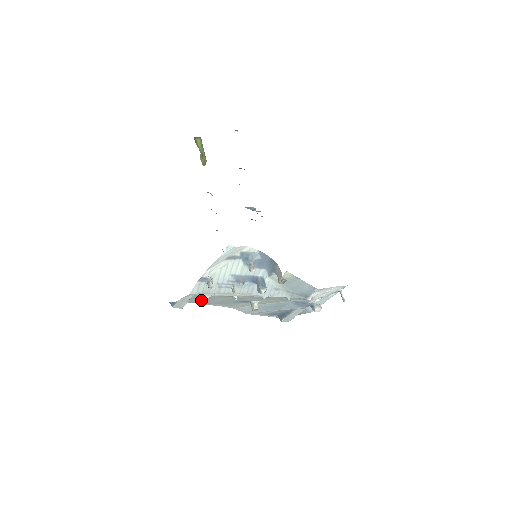
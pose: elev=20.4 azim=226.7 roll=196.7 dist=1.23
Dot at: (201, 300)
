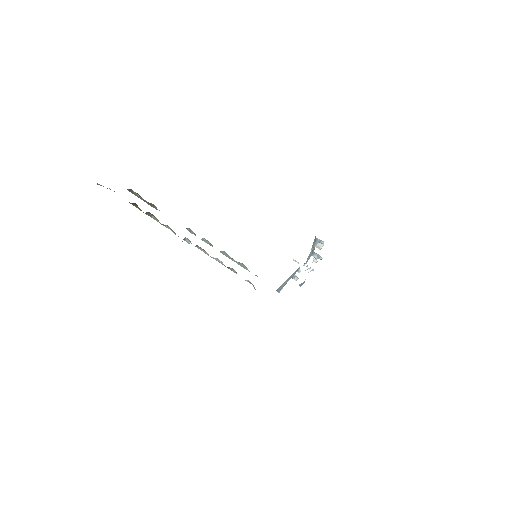
Dot at: occluded
